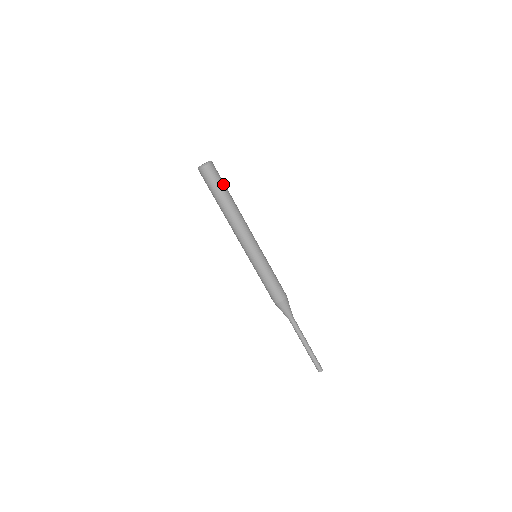
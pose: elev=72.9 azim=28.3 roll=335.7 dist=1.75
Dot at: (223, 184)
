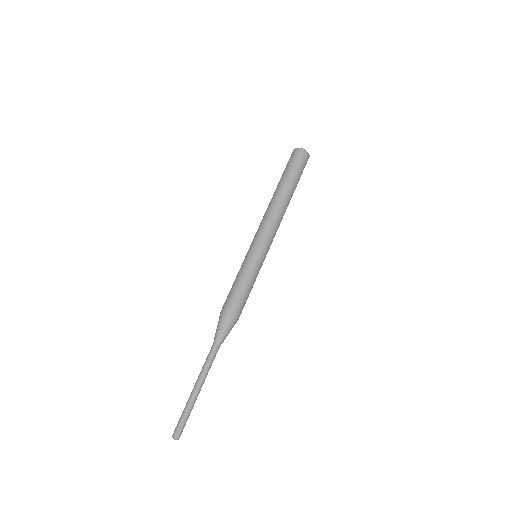
Dot at: (299, 177)
